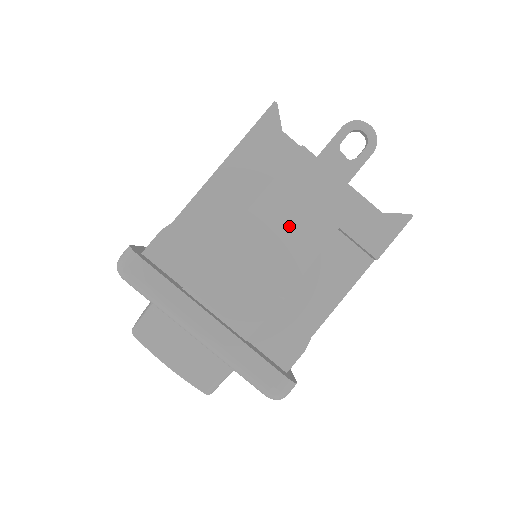
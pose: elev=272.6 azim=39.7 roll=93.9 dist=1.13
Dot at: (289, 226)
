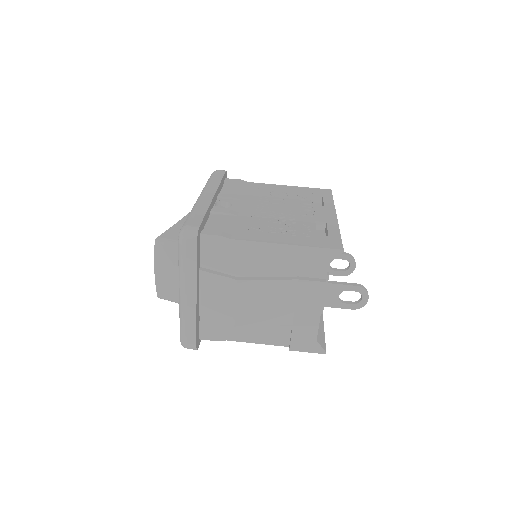
Dot at: (274, 303)
